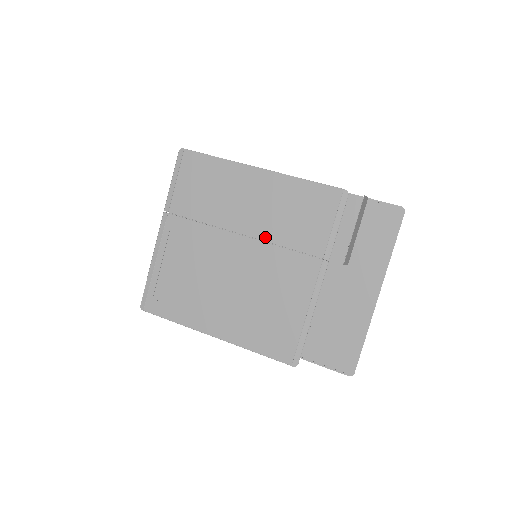
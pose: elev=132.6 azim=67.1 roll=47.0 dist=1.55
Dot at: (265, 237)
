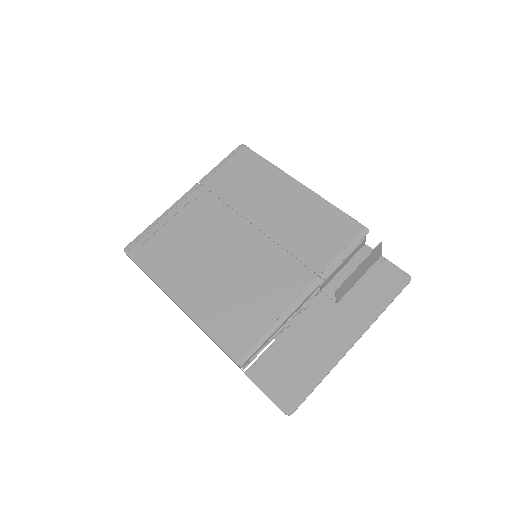
Dot at: (275, 237)
